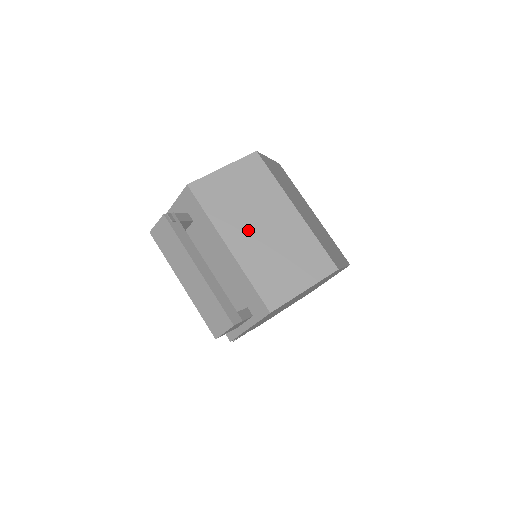
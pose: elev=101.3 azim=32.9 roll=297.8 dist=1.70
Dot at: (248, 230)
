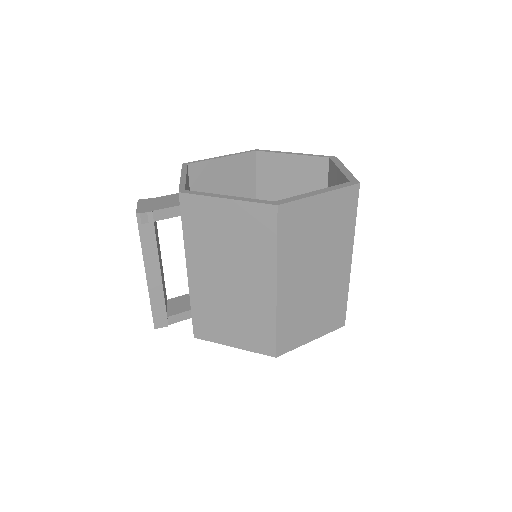
Dot at: (214, 272)
